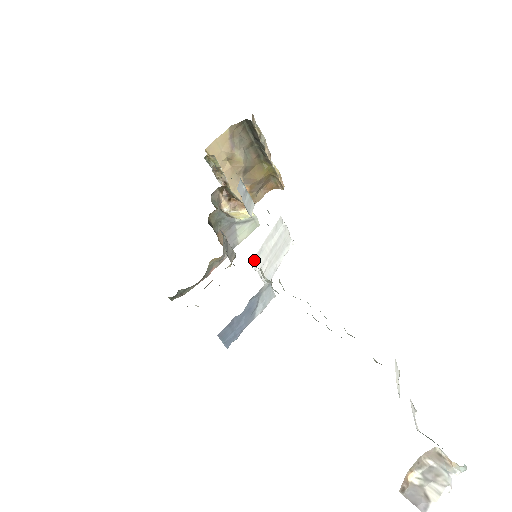
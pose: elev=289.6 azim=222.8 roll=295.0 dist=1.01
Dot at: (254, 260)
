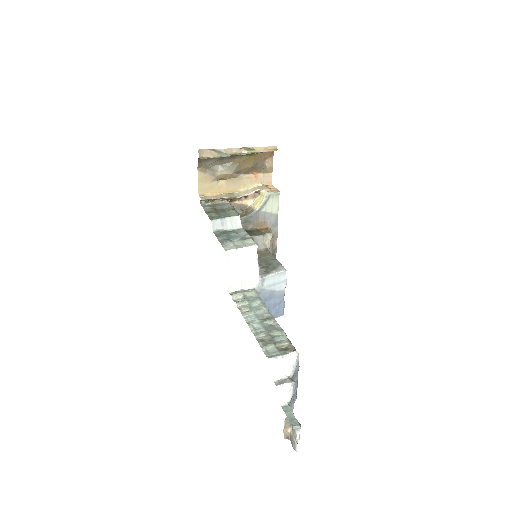
Dot at: (231, 287)
